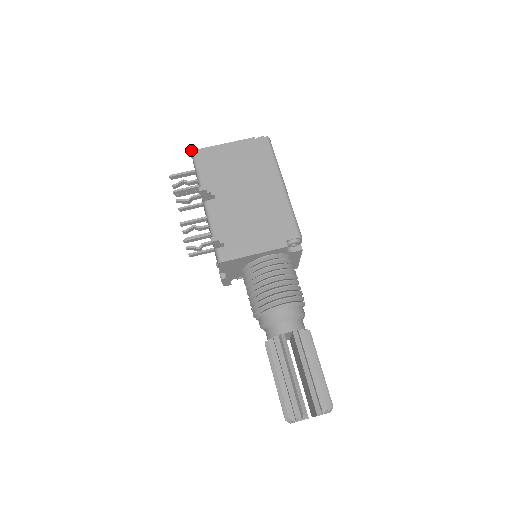
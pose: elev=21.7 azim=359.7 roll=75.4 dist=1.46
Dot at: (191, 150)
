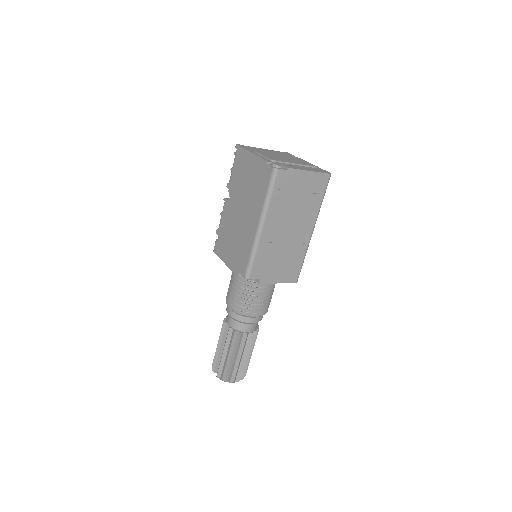
Dot at: (236, 144)
